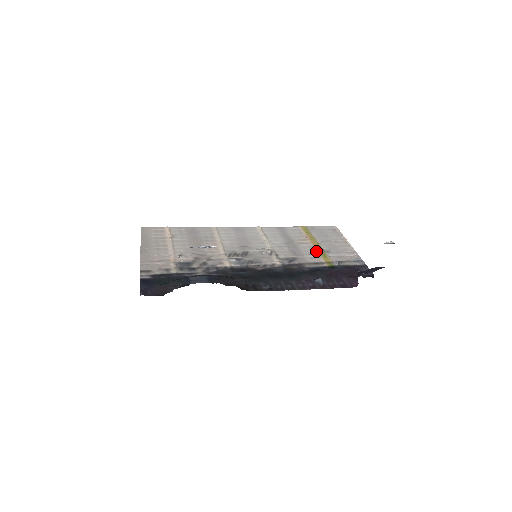
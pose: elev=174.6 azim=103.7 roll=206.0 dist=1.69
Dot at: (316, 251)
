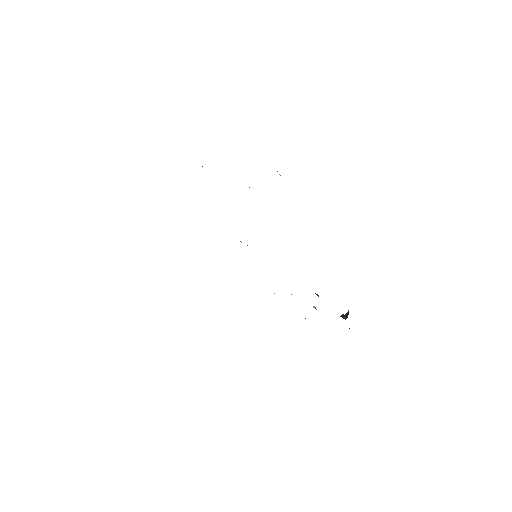
Dot at: occluded
